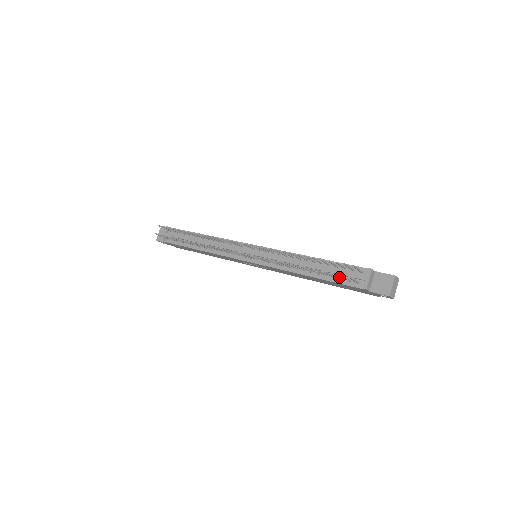
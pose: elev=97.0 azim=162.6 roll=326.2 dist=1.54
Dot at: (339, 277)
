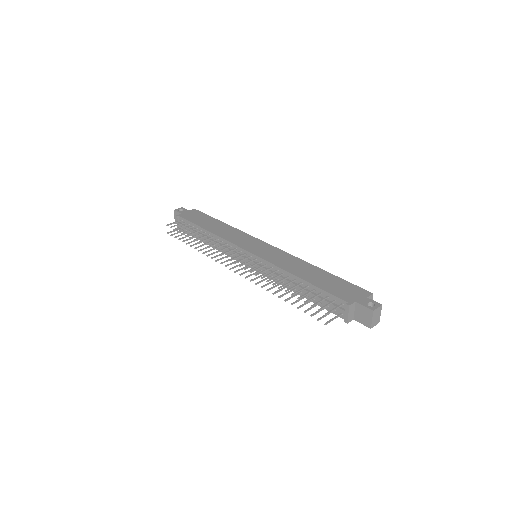
Dot at: (321, 310)
